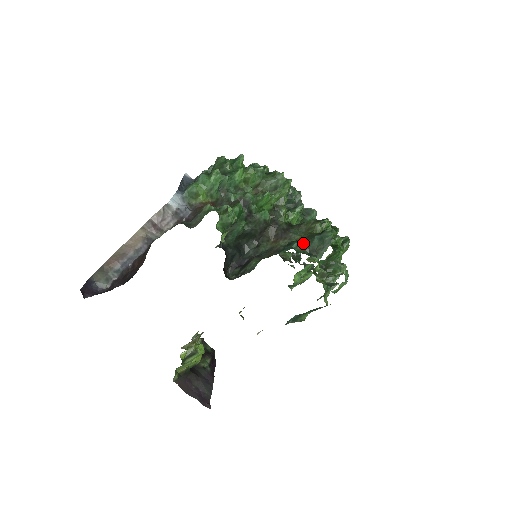
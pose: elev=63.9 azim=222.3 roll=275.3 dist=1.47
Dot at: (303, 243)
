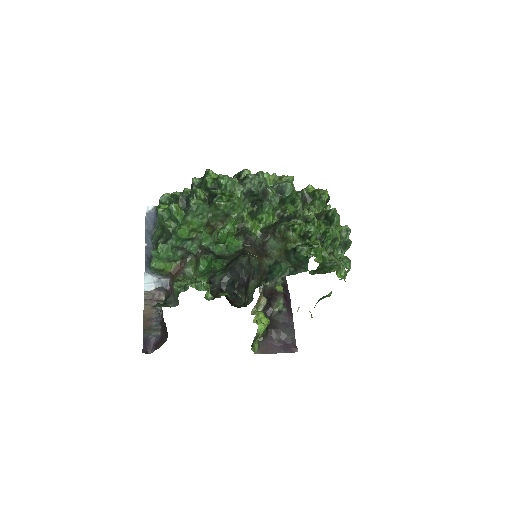
Dot at: (283, 262)
